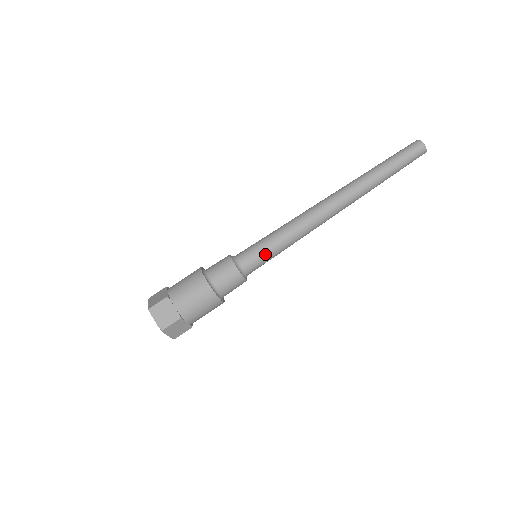
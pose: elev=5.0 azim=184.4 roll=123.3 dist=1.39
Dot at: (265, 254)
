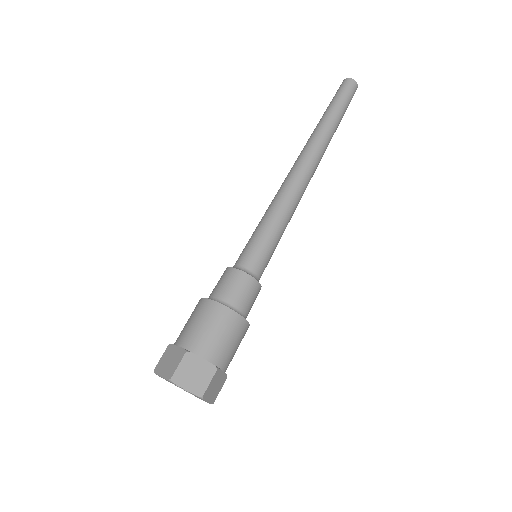
Dot at: (257, 240)
